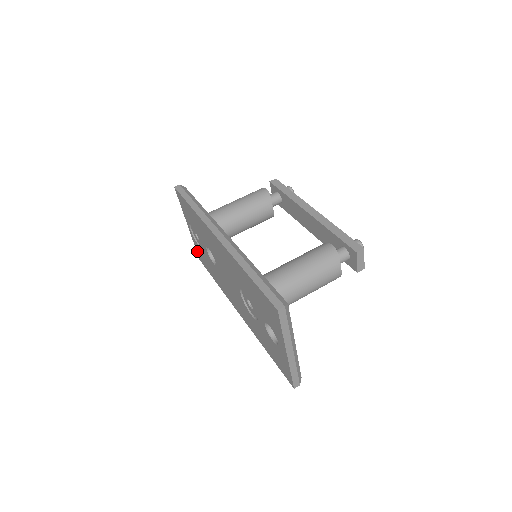
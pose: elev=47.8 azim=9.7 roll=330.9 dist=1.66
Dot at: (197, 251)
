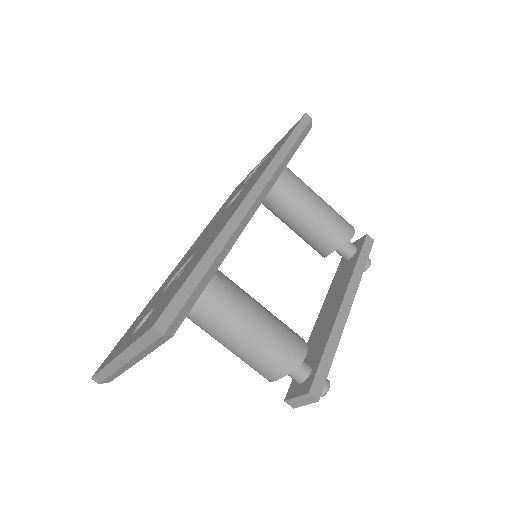
Dot at: (243, 180)
